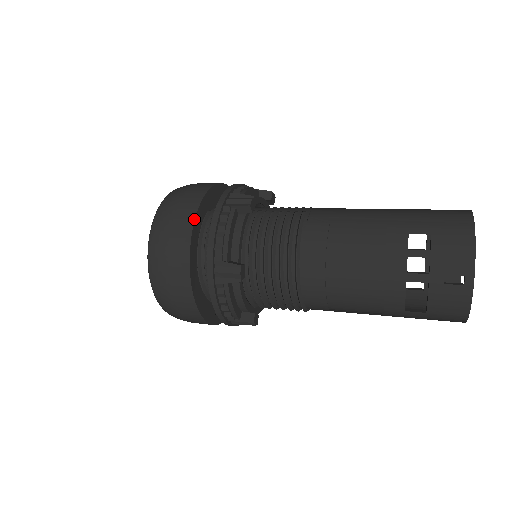
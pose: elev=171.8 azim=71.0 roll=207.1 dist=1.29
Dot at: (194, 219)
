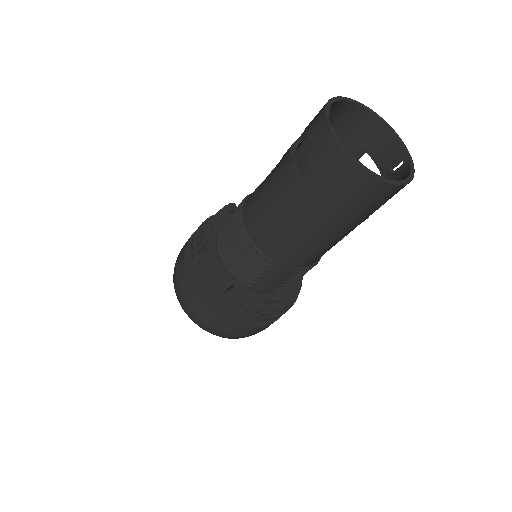
Dot at: (195, 231)
